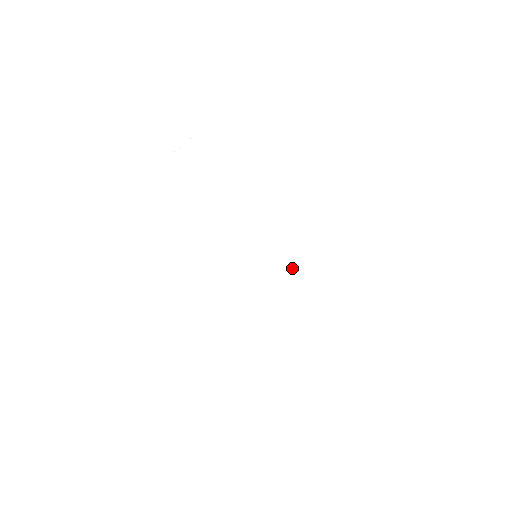
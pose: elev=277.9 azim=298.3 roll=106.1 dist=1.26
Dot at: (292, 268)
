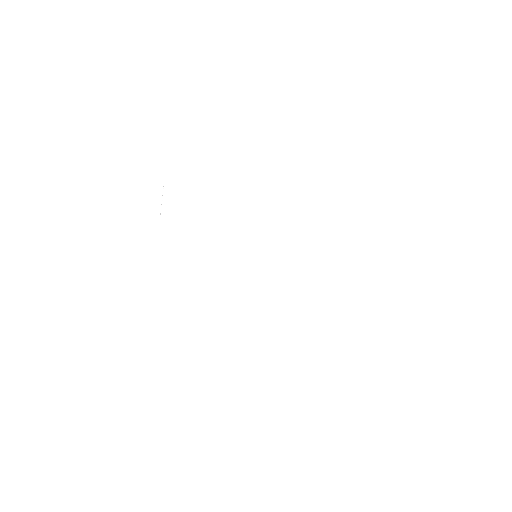
Dot at: (287, 273)
